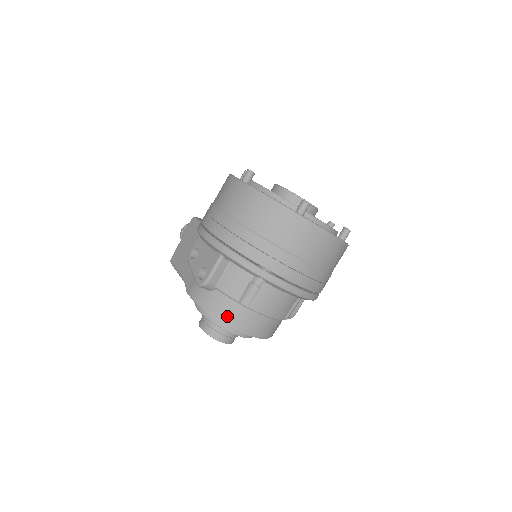
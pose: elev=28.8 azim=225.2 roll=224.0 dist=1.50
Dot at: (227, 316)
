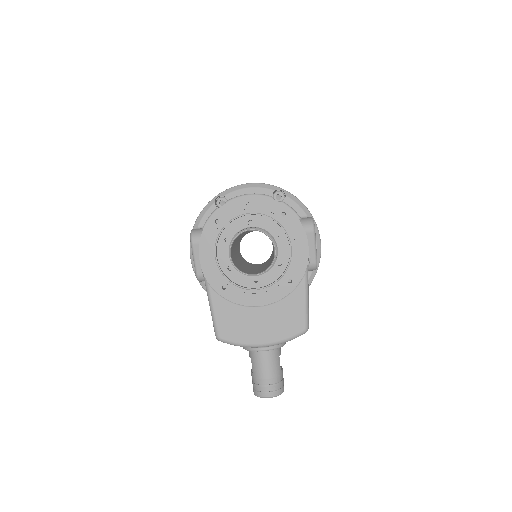
Dot at: (216, 211)
